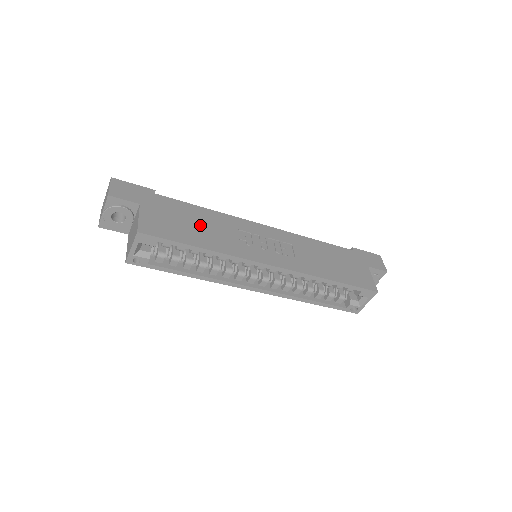
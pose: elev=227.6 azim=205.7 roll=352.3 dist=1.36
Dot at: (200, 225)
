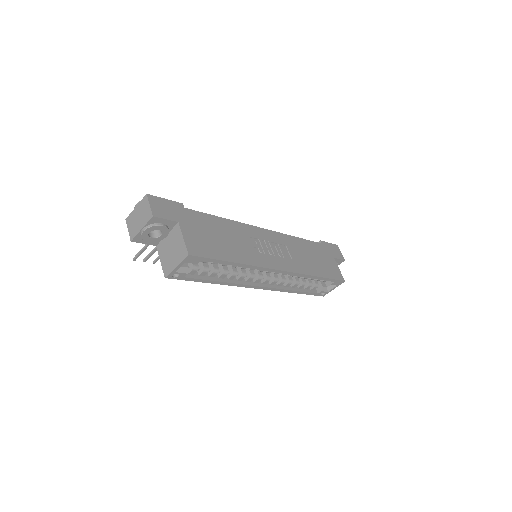
Dot at: (225, 238)
